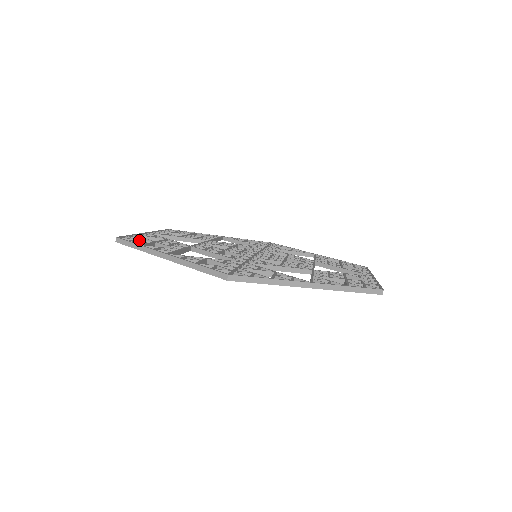
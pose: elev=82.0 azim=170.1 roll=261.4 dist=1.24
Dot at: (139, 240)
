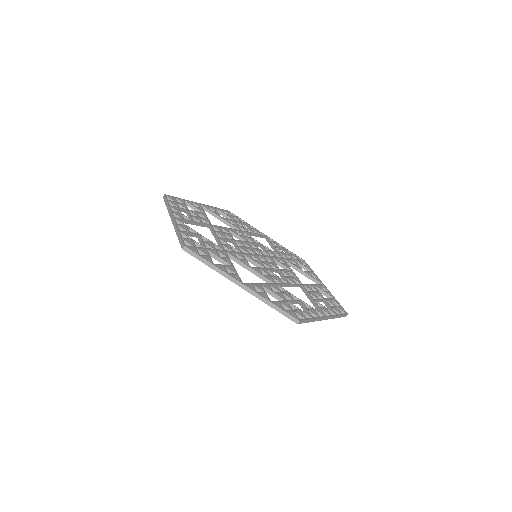
Dot at: (199, 249)
